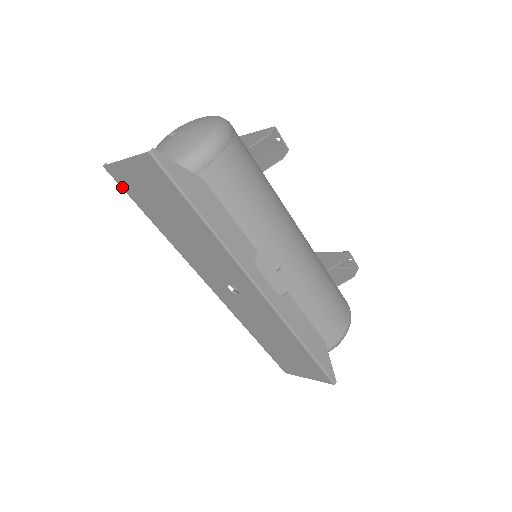
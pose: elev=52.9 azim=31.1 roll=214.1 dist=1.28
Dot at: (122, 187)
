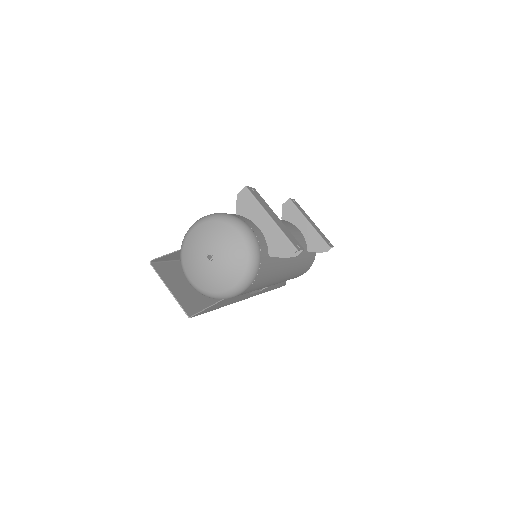
Dot at: (163, 263)
